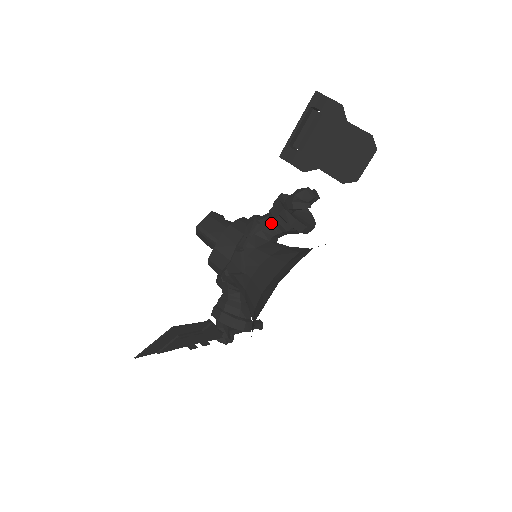
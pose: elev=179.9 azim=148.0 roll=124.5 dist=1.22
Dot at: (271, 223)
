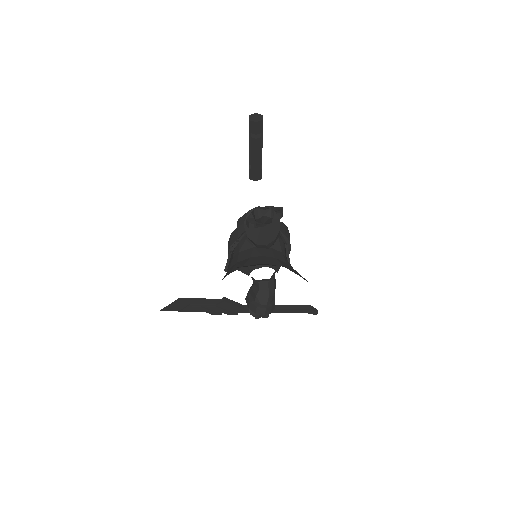
Dot at: occluded
